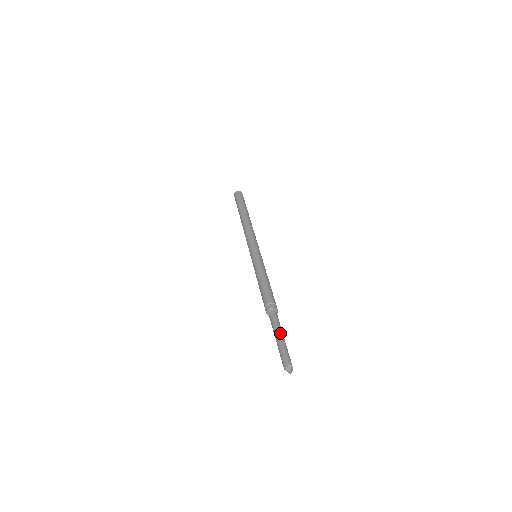
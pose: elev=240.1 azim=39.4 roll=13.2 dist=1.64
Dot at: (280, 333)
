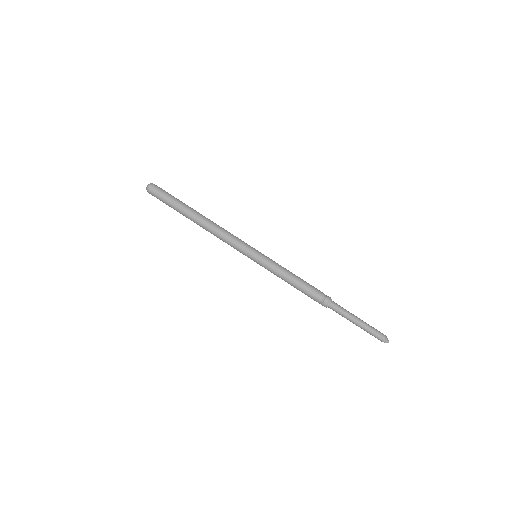
Dot at: (355, 319)
